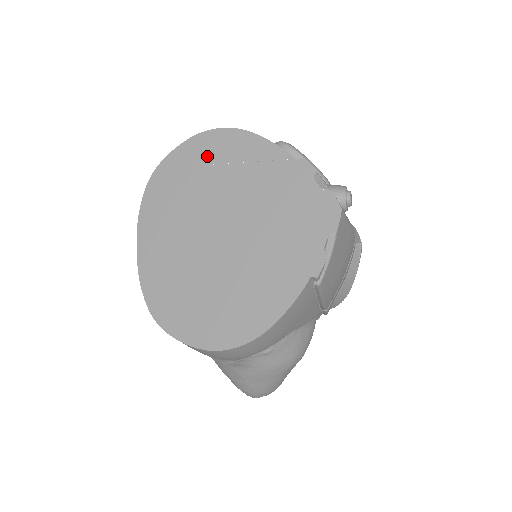
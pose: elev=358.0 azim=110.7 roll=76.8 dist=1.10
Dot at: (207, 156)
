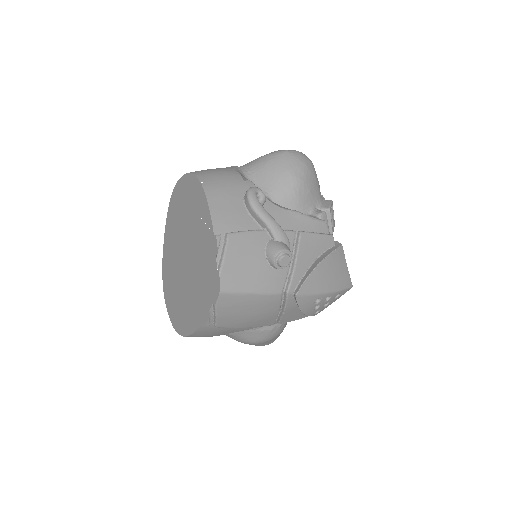
Dot at: (189, 195)
